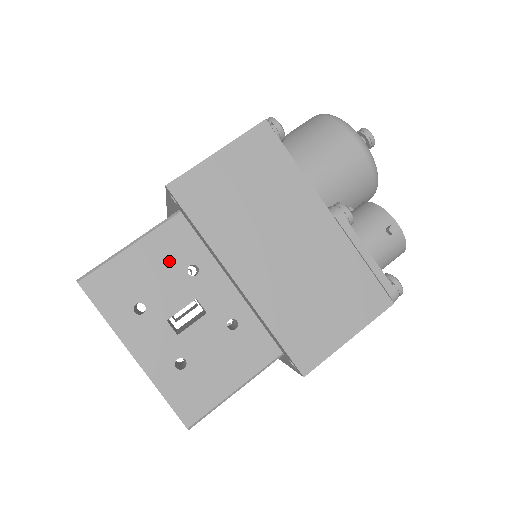
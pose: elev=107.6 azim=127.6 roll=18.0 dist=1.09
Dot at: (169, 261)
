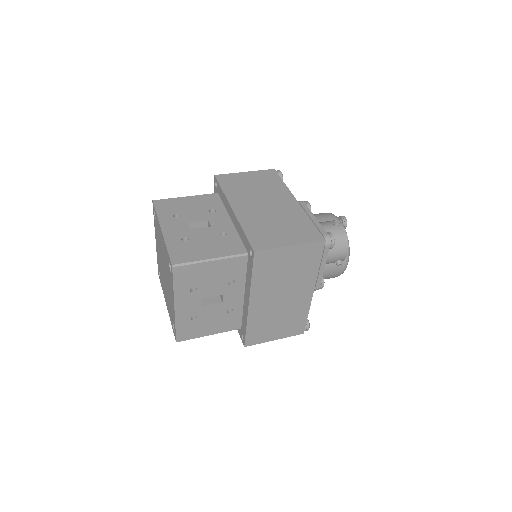
Dot at: (202, 205)
